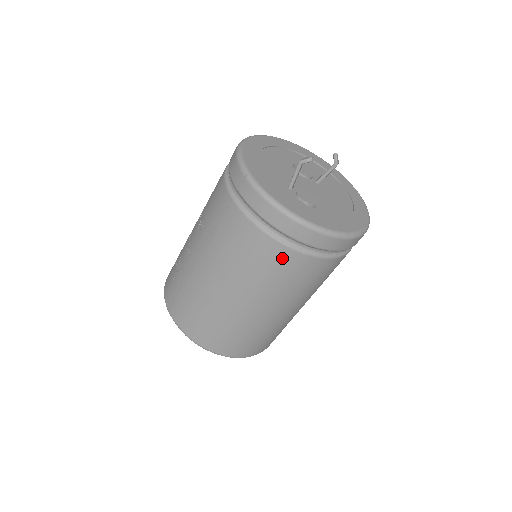
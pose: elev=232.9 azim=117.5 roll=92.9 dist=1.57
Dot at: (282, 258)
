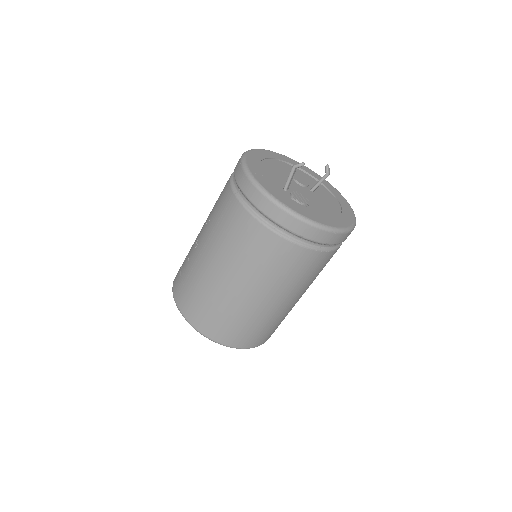
Dot at: (274, 246)
